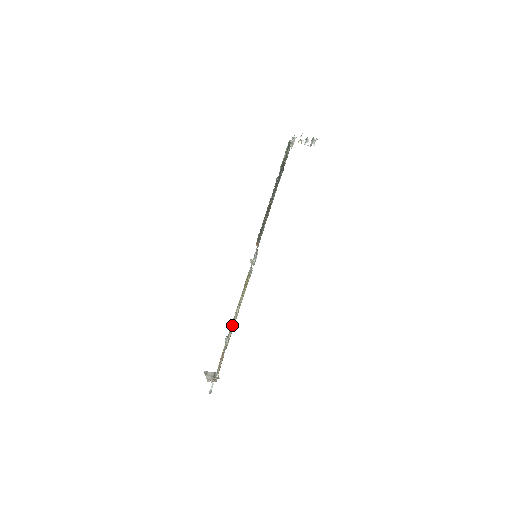
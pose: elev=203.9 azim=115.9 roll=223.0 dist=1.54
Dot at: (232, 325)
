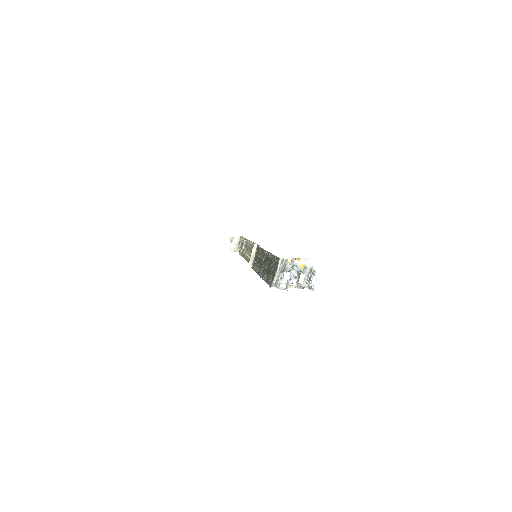
Dot at: (245, 248)
